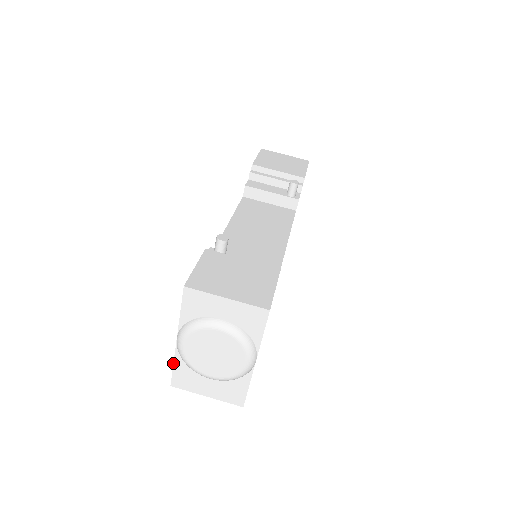
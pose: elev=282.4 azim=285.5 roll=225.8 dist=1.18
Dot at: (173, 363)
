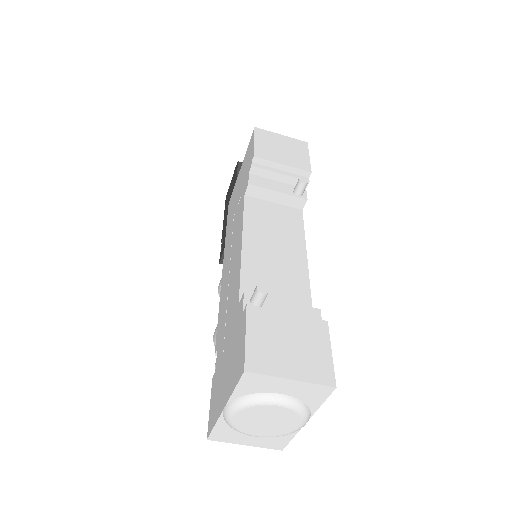
Dot at: (214, 425)
